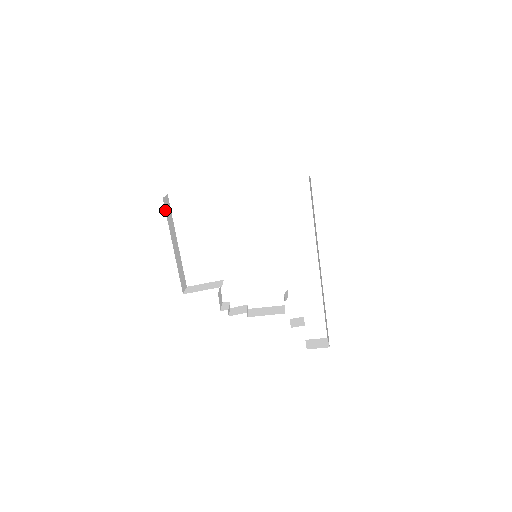
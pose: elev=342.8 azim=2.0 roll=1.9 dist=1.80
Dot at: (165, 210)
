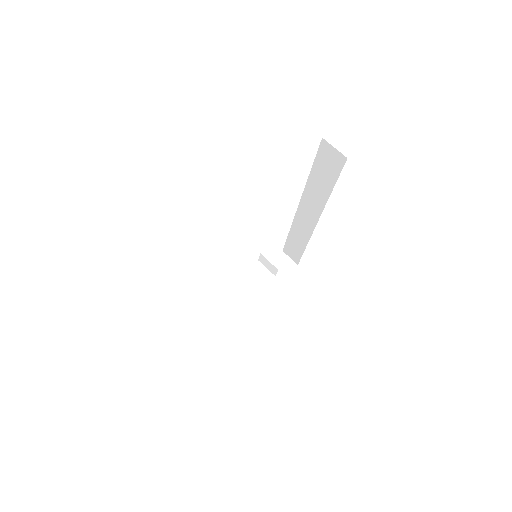
Dot at: occluded
